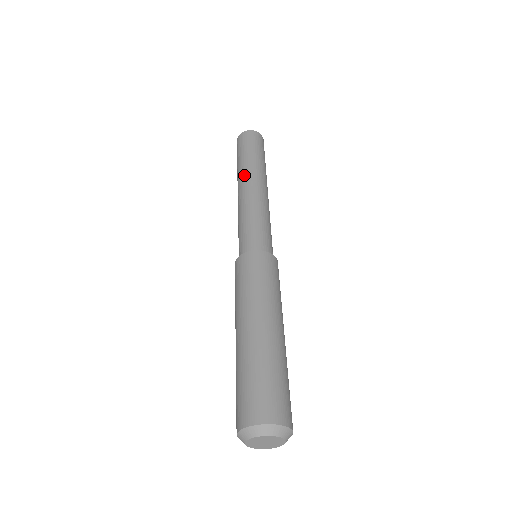
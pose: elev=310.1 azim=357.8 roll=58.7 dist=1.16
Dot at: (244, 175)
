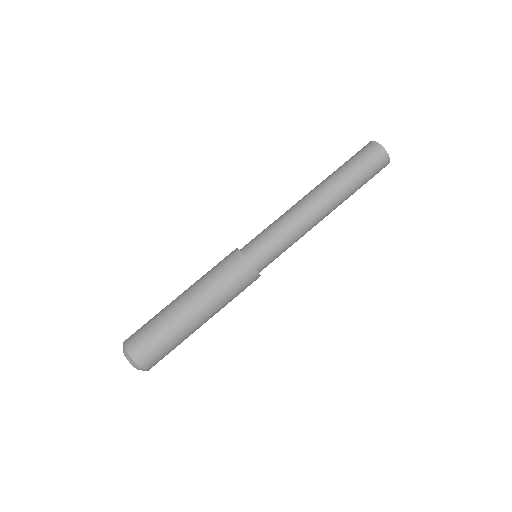
Dot at: (325, 189)
